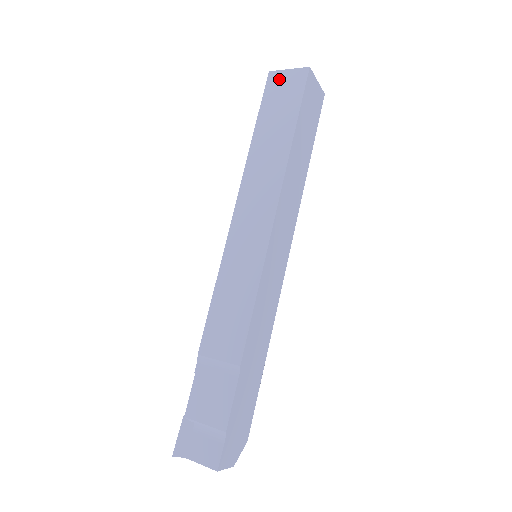
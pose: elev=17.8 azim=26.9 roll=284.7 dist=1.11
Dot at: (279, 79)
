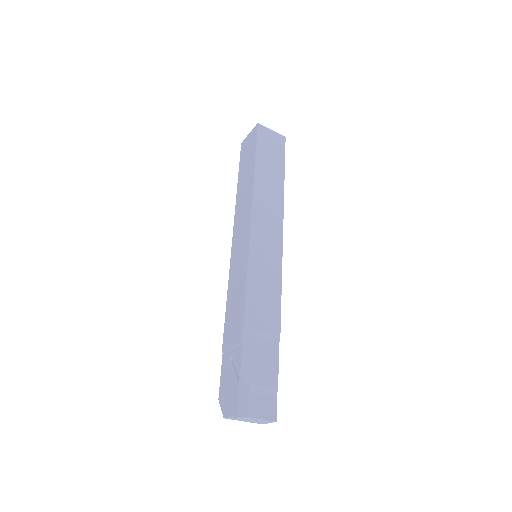
Dot at: (267, 133)
